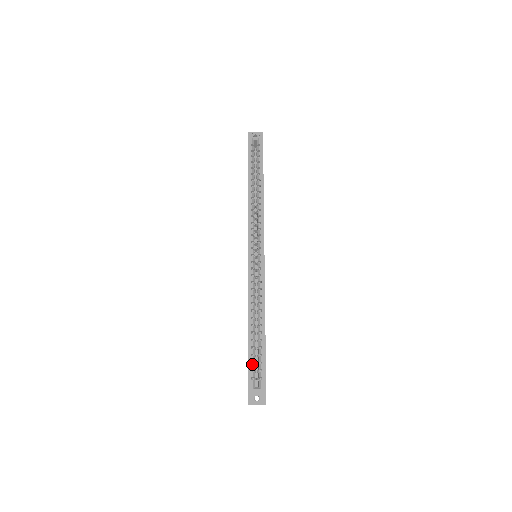
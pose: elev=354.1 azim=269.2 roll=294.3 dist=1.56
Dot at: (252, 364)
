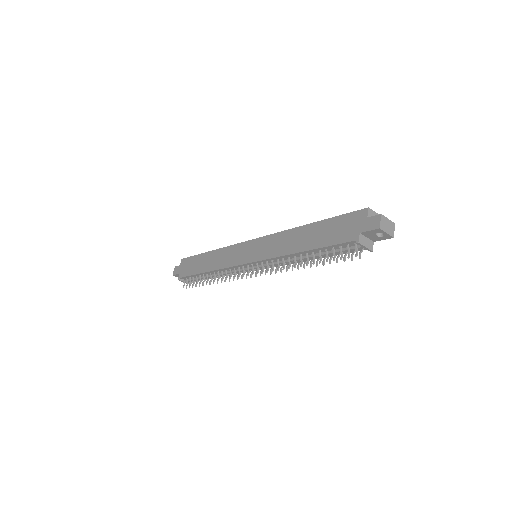
Dot at: occluded
